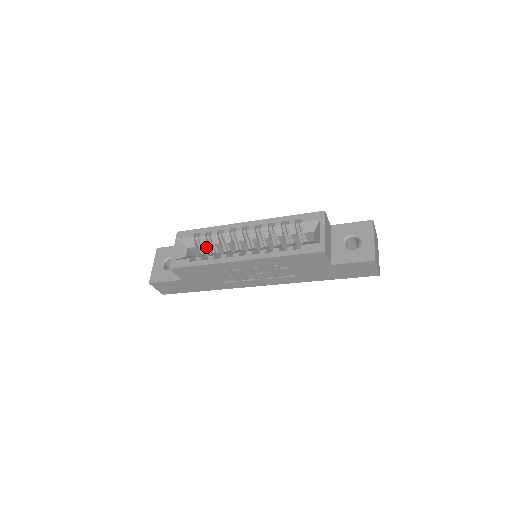
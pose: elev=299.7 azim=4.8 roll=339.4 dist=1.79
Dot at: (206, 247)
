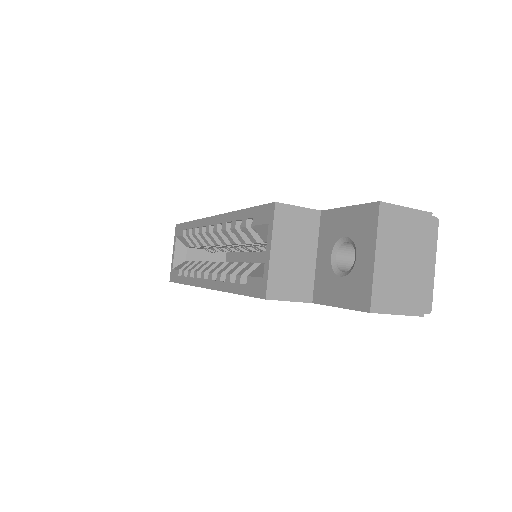
Dot at: (200, 247)
